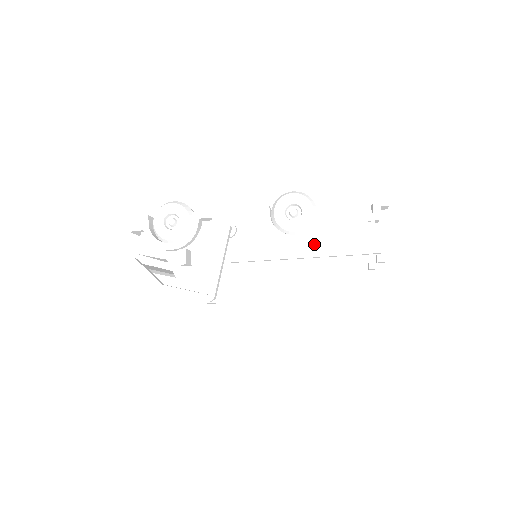
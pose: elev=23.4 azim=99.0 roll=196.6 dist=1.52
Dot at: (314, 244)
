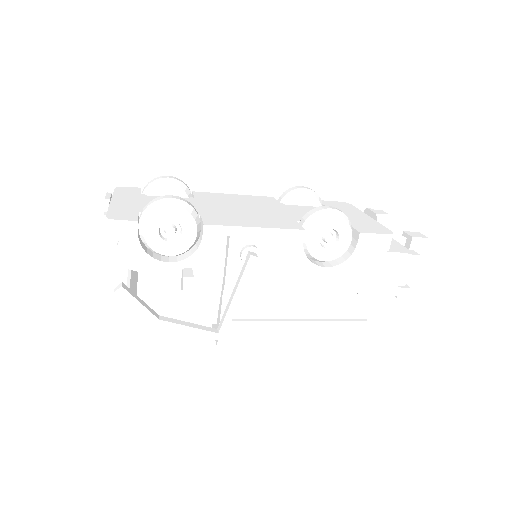
Dot at: (344, 279)
